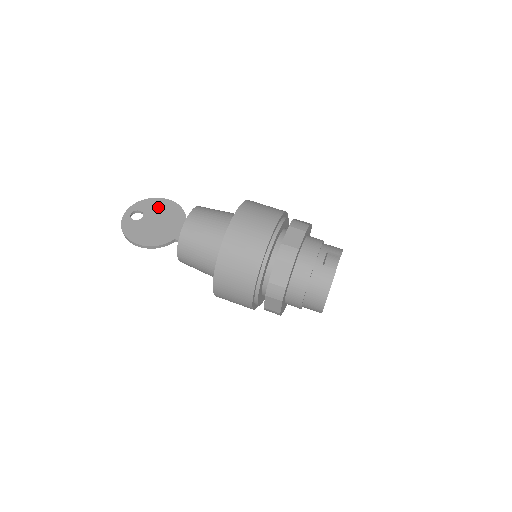
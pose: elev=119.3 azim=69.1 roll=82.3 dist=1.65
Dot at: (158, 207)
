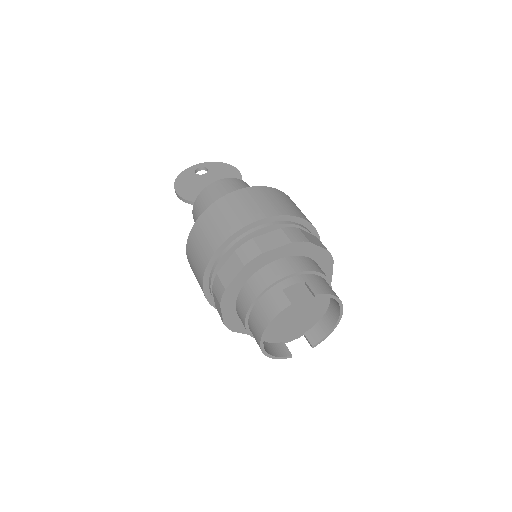
Dot at: (224, 173)
